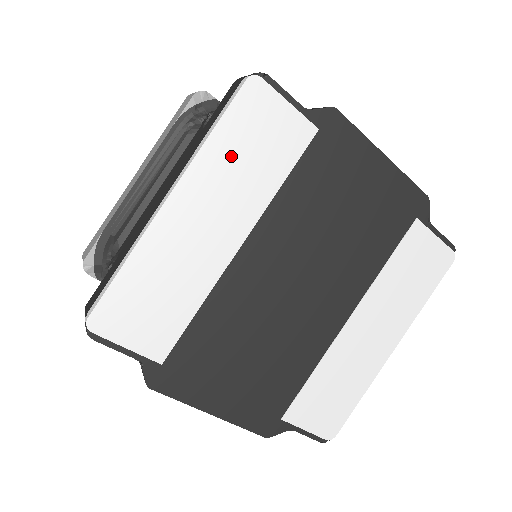
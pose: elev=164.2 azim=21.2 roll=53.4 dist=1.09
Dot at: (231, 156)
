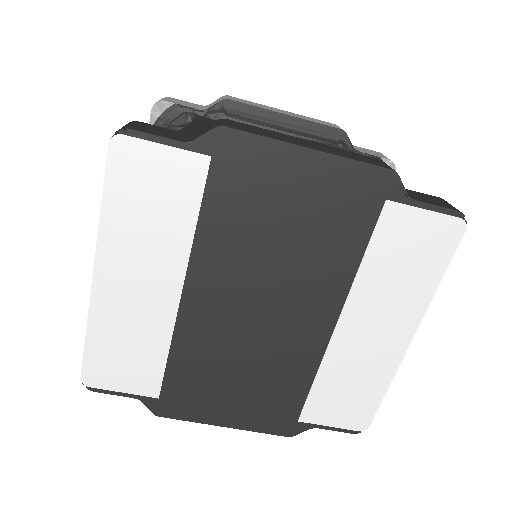
Dot at: (131, 219)
